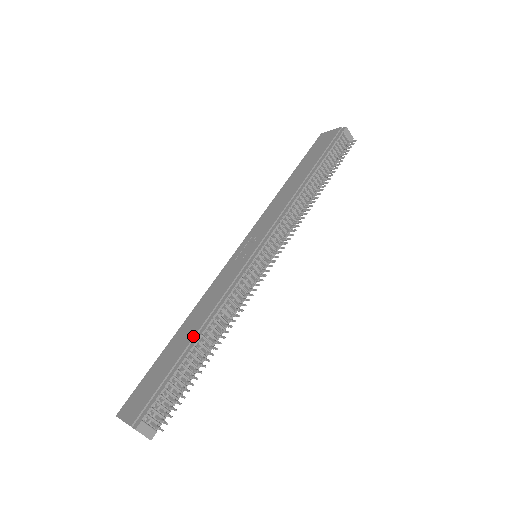
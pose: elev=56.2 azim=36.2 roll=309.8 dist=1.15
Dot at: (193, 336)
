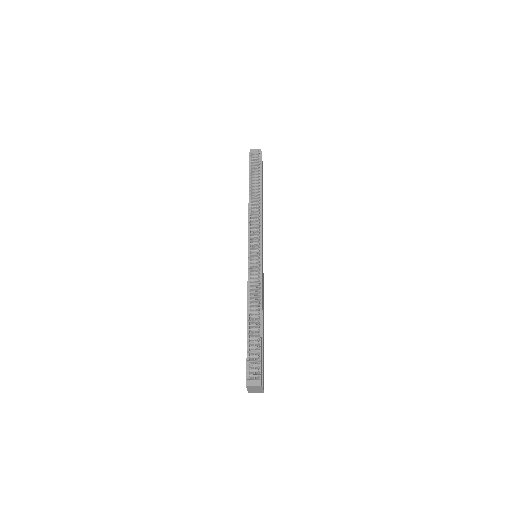
Dot at: (247, 322)
